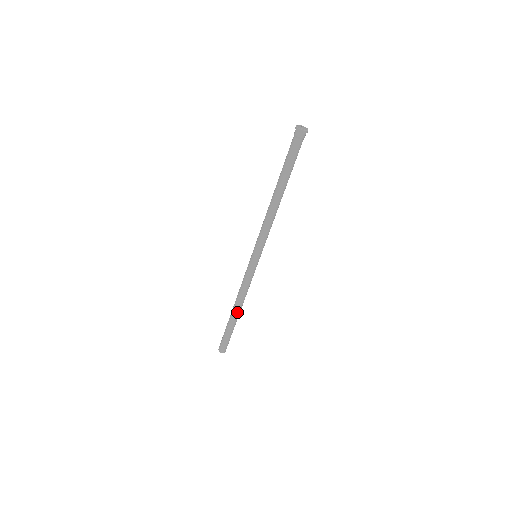
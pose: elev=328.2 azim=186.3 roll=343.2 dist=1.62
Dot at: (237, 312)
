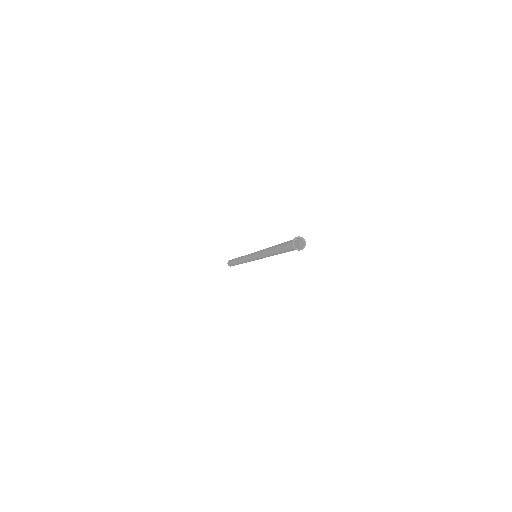
Dot at: (239, 263)
